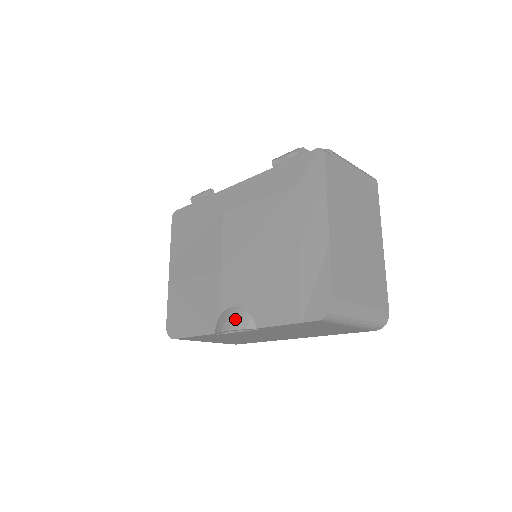
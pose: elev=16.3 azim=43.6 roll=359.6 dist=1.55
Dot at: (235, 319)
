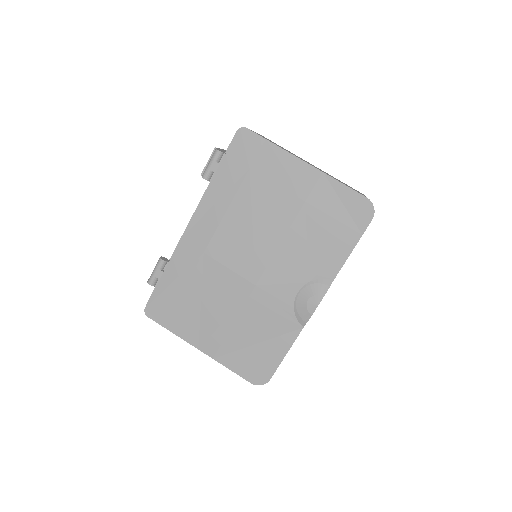
Dot at: (312, 295)
